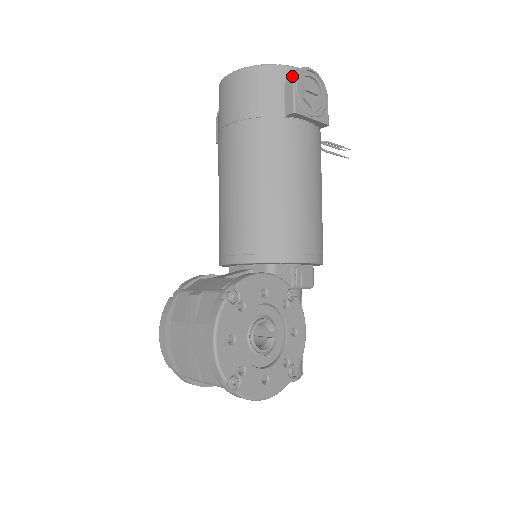
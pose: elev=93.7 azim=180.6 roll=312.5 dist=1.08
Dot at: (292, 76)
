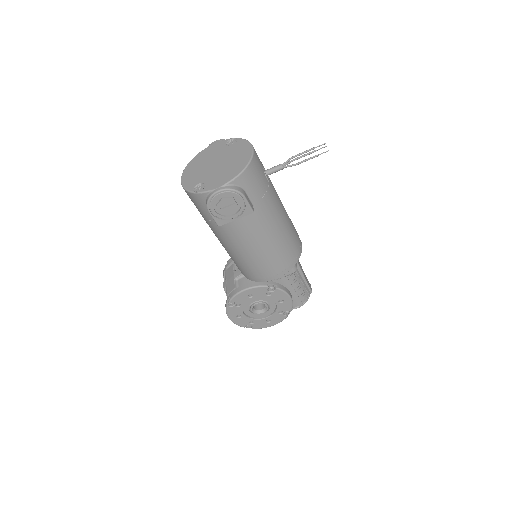
Dot at: occluded
